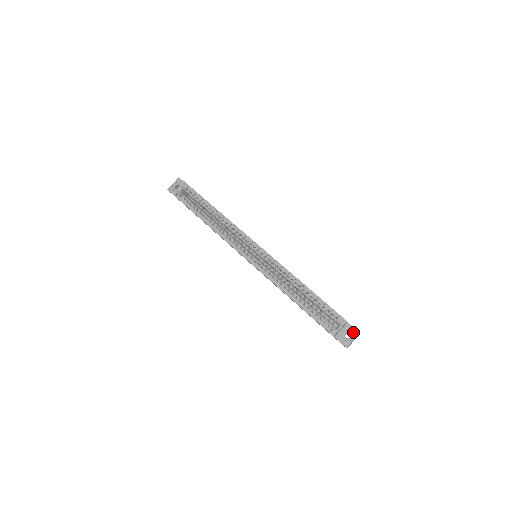
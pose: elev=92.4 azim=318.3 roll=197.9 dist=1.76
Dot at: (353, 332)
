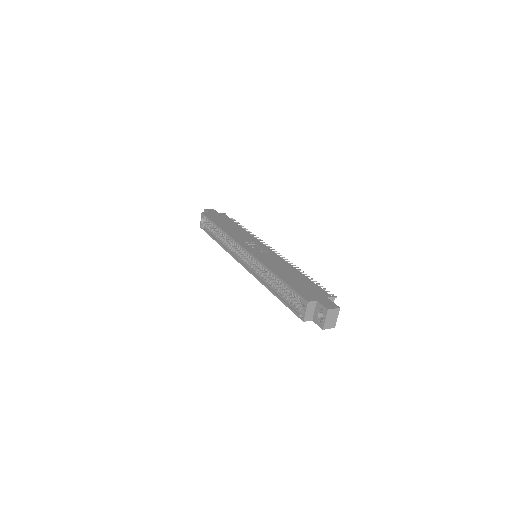
Dot at: (323, 310)
